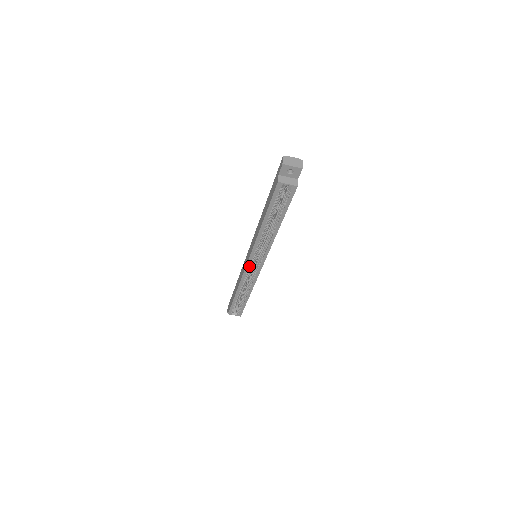
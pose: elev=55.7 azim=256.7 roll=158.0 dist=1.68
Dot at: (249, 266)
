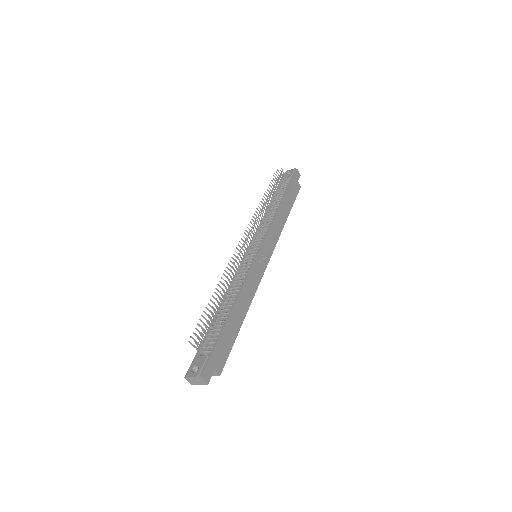
Dot at: occluded
